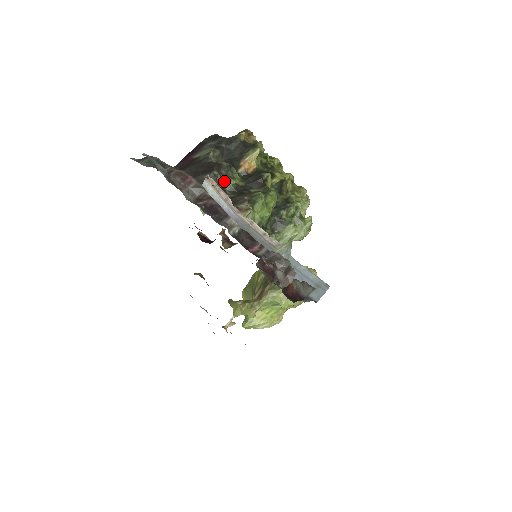
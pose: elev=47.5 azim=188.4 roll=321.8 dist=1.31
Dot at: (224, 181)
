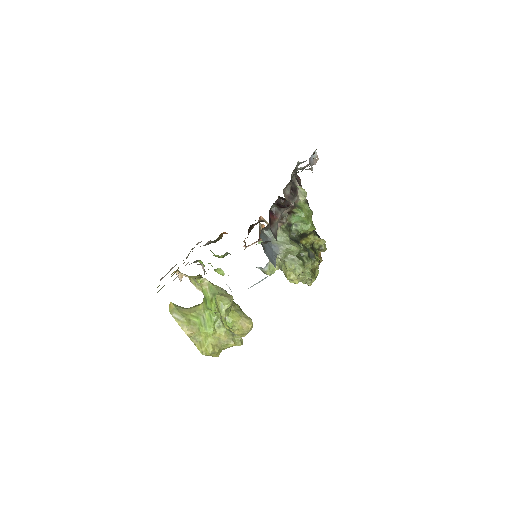
Dot at: occluded
